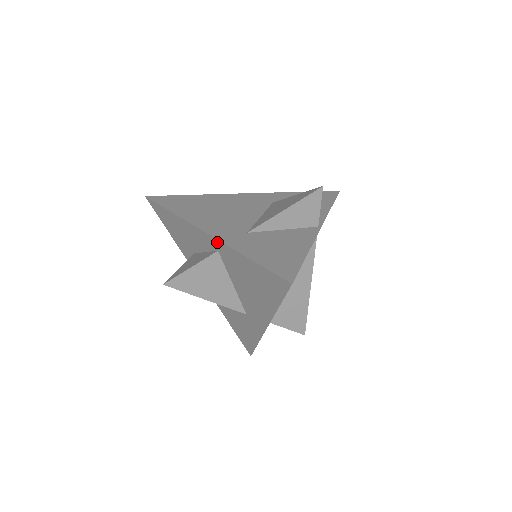
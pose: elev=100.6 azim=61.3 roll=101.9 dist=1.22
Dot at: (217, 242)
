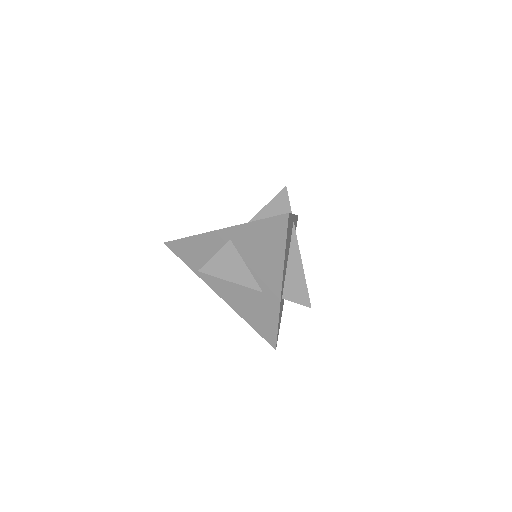
Dot at: (229, 230)
